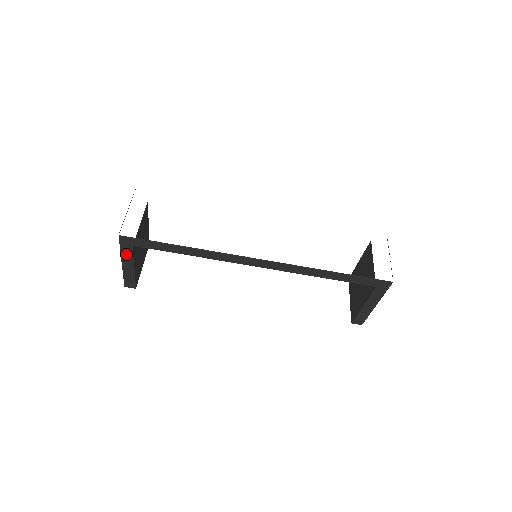
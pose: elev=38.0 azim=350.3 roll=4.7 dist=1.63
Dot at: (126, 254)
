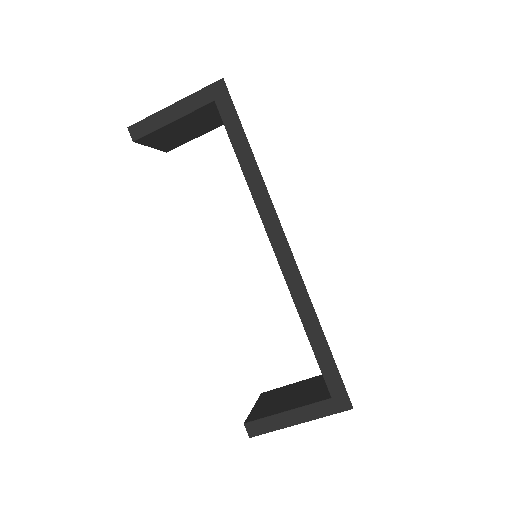
Dot at: (194, 101)
